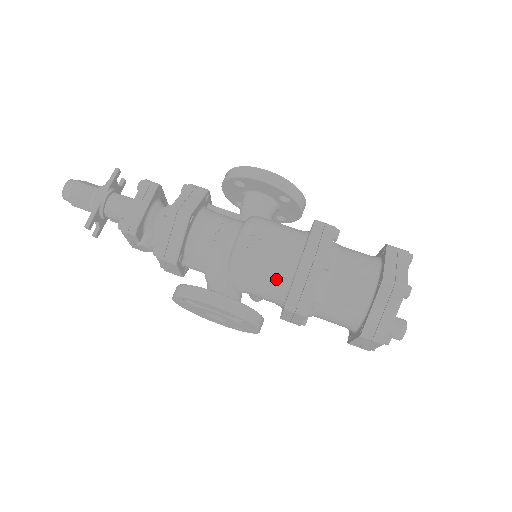
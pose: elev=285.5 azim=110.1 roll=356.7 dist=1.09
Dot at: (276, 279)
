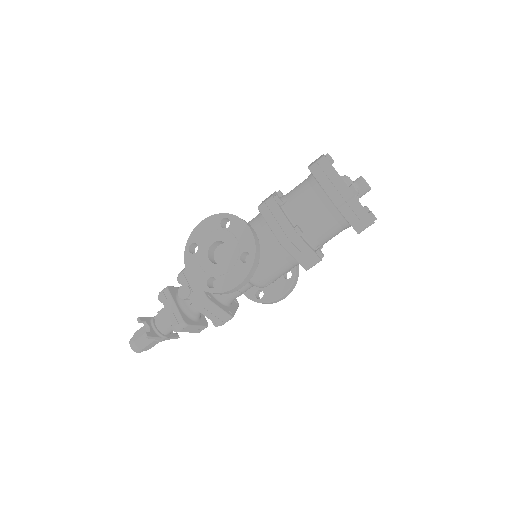
Dot at: occluded
